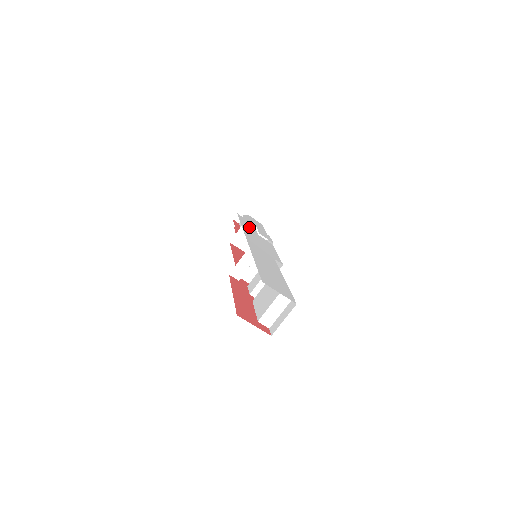
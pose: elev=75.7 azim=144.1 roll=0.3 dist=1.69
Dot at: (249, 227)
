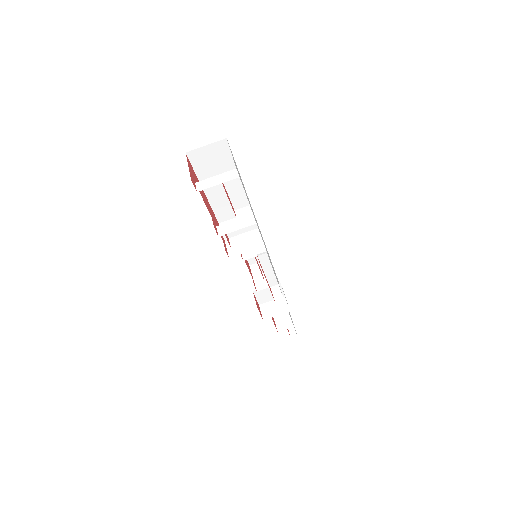
Dot at: occluded
